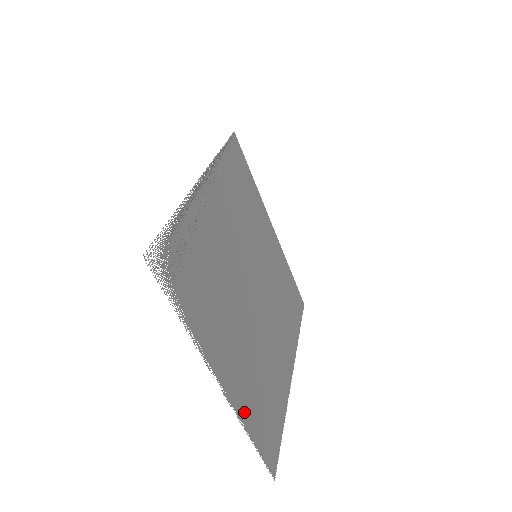
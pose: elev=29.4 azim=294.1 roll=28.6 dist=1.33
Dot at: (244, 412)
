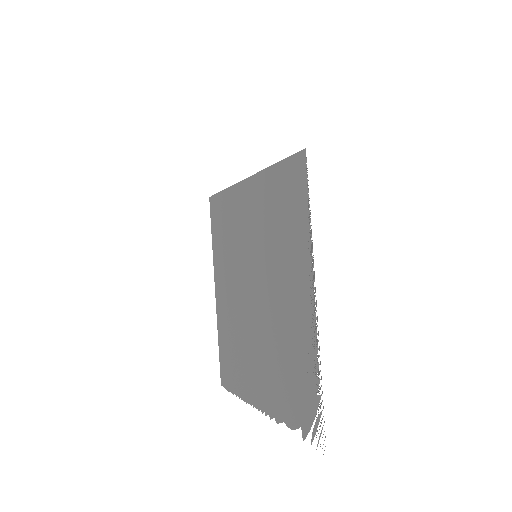
Dot at: (244, 392)
